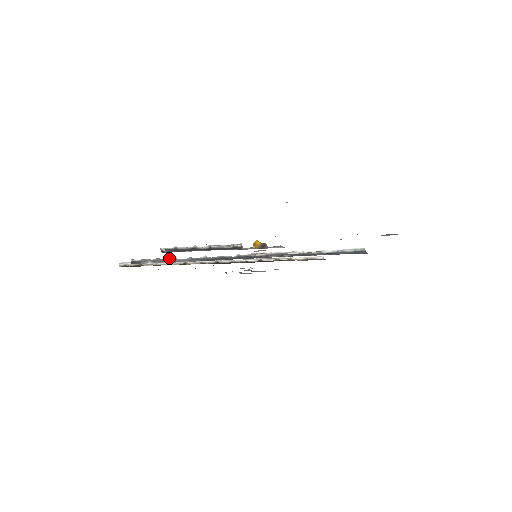
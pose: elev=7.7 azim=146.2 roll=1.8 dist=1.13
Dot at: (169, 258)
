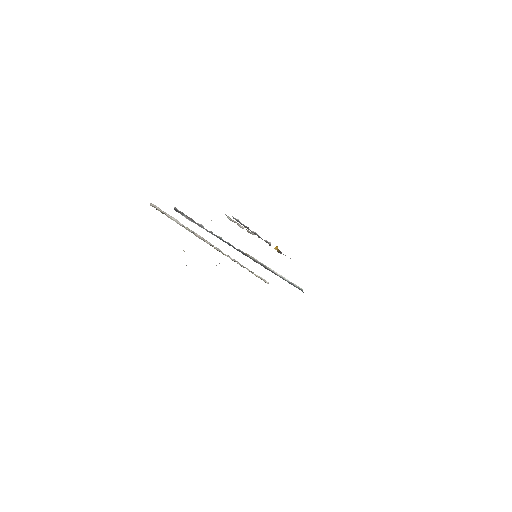
Dot at: occluded
